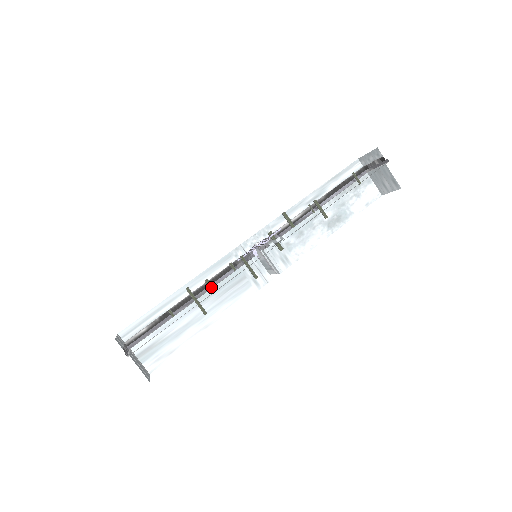
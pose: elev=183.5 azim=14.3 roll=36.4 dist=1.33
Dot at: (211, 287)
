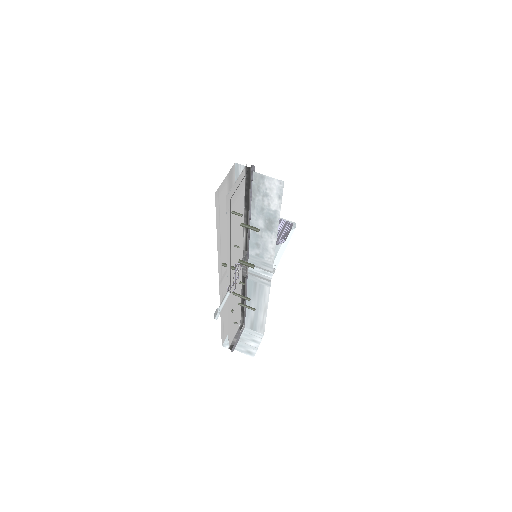
Dot at: occluded
